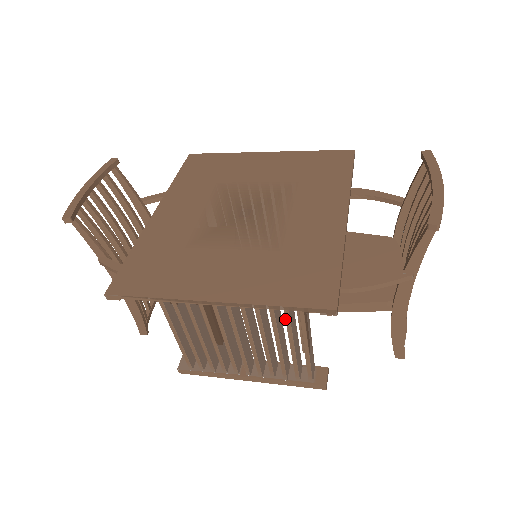
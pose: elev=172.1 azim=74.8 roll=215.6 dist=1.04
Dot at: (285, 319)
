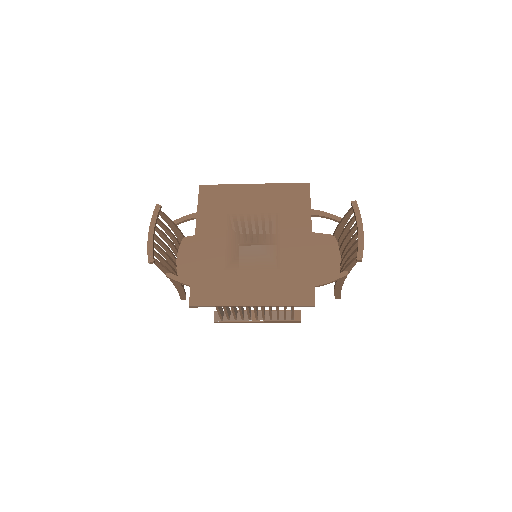
Dot at: occluded
